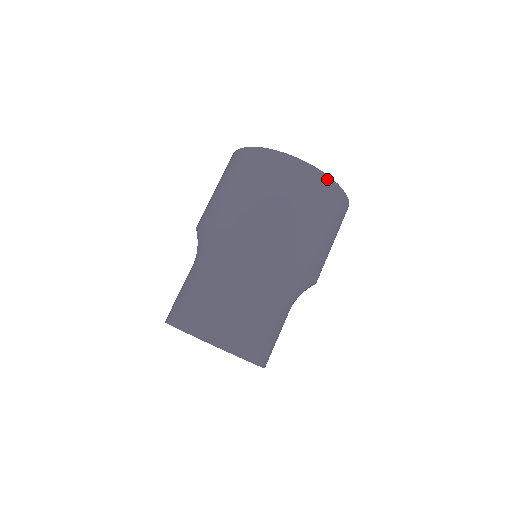
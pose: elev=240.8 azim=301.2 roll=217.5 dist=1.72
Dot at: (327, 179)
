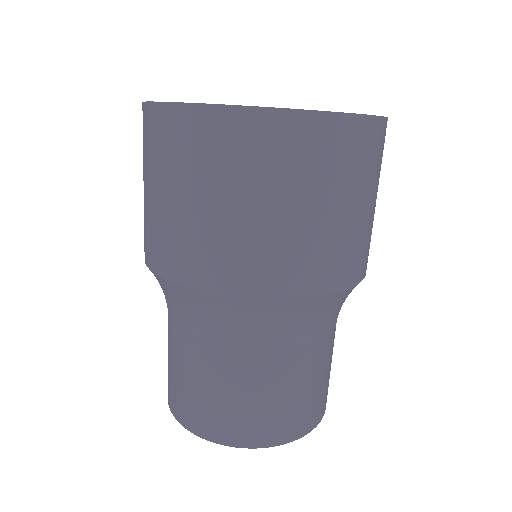
Dot at: (320, 119)
